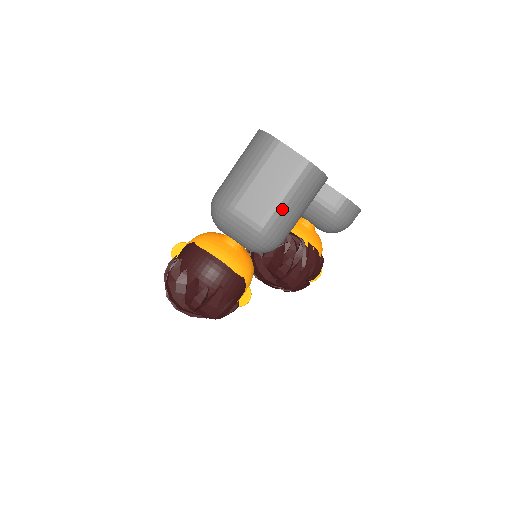
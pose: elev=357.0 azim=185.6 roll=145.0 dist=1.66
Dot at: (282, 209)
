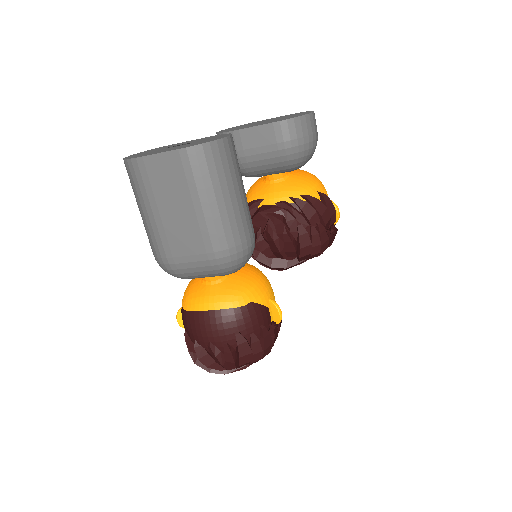
Dot at: (211, 218)
